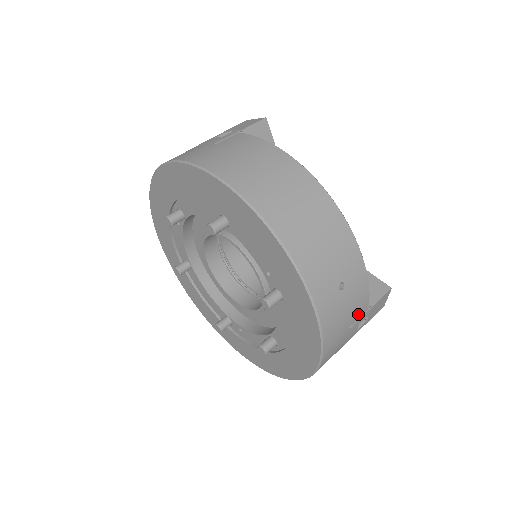
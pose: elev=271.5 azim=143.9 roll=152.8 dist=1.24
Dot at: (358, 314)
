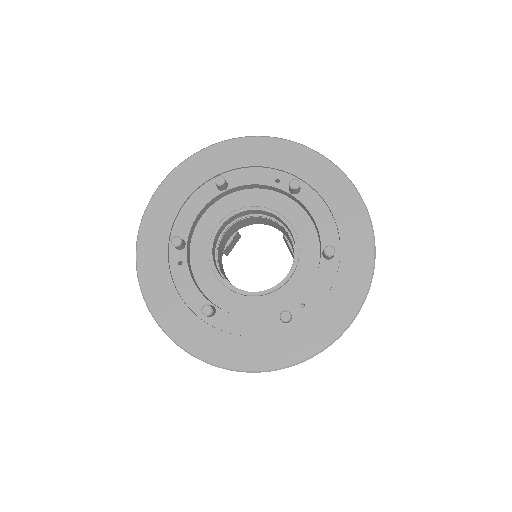
Dot at: occluded
